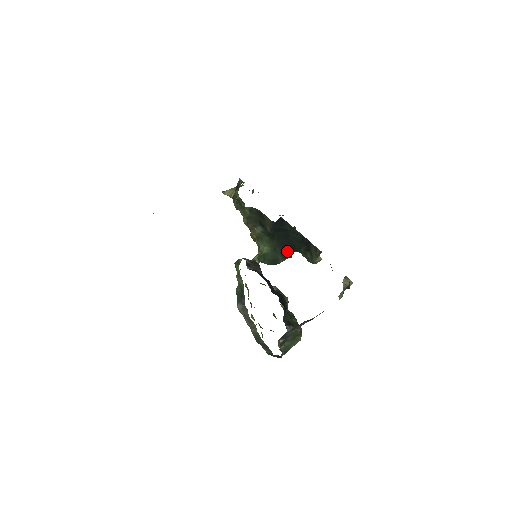
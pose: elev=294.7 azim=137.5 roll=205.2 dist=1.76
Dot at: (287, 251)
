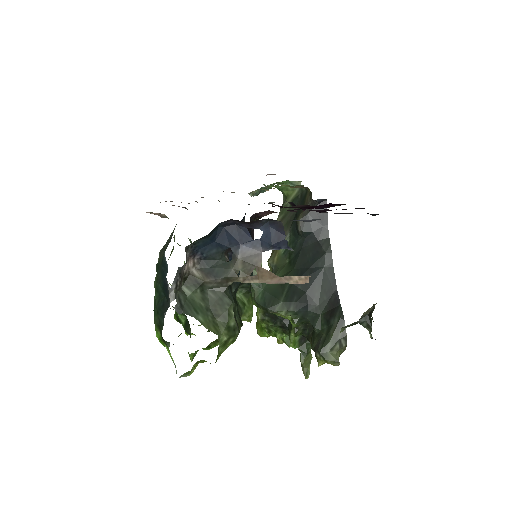
Dot at: (298, 295)
